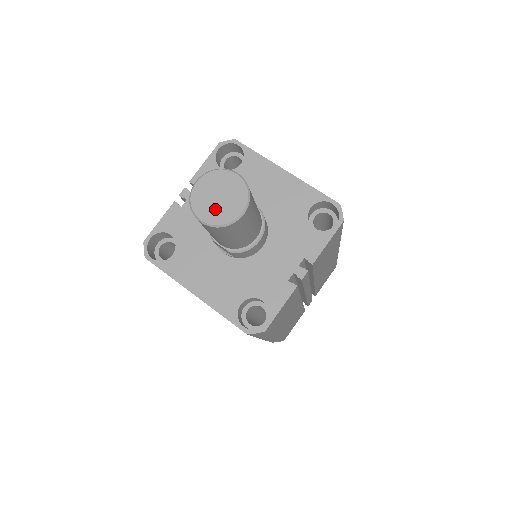
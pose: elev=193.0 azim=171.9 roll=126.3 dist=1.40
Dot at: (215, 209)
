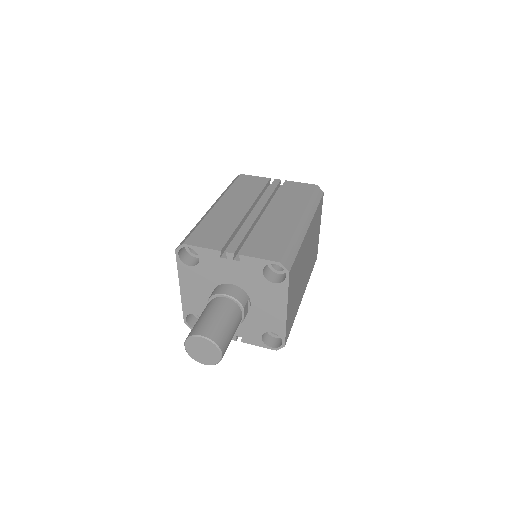
Dot at: (195, 351)
